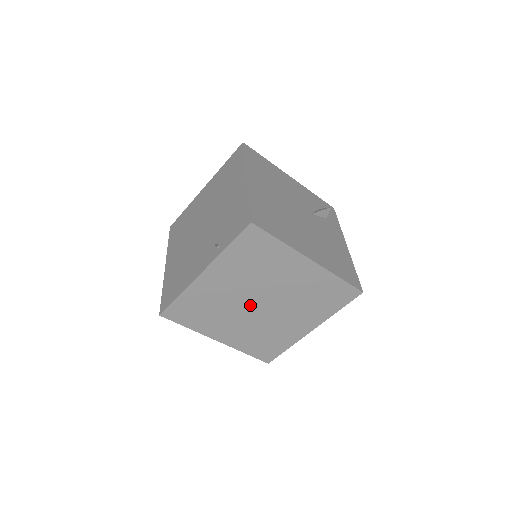
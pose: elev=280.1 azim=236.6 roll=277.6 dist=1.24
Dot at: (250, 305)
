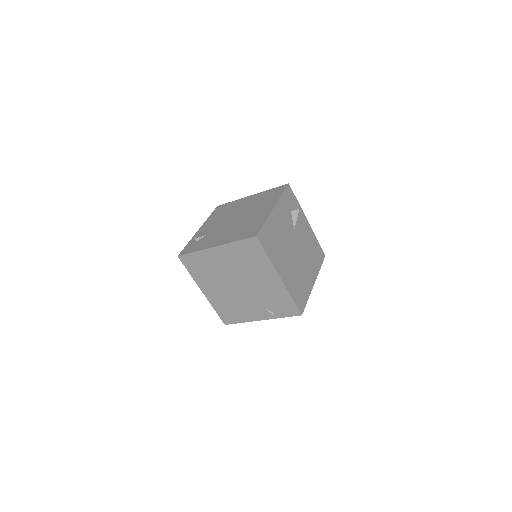
Dot at: occluded
